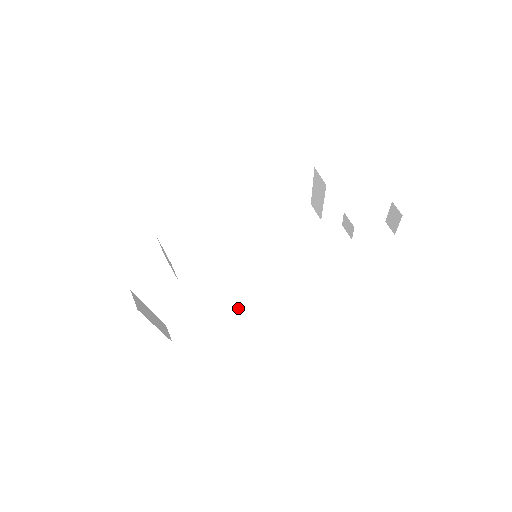
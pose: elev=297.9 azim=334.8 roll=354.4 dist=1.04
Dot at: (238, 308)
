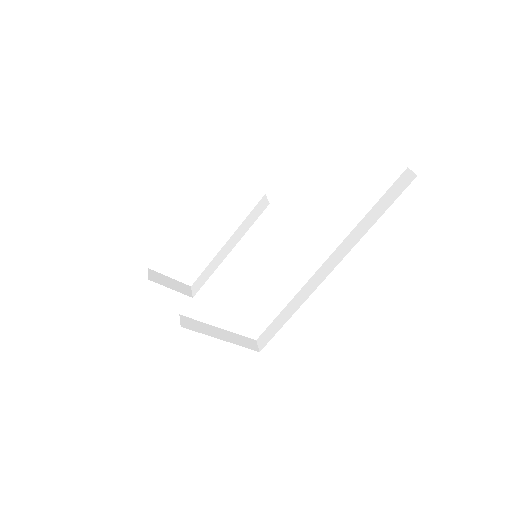
Dot at: (297, 307)
